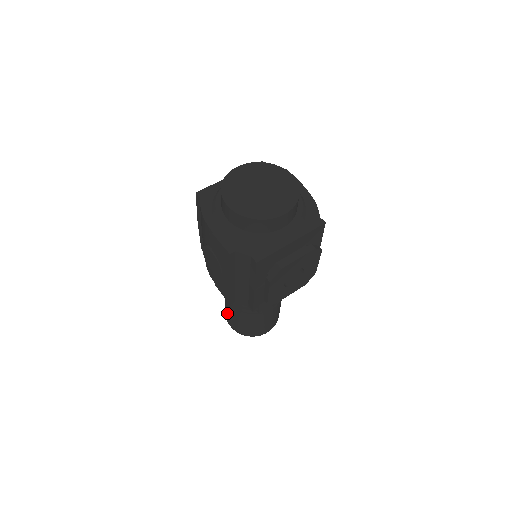
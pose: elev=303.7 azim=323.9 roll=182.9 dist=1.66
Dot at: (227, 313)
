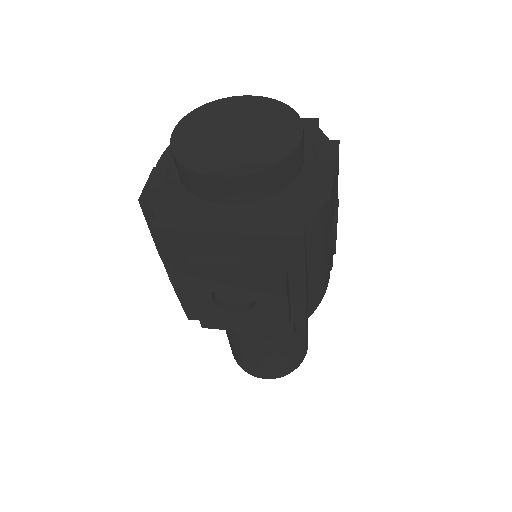
Dot at: occluded
